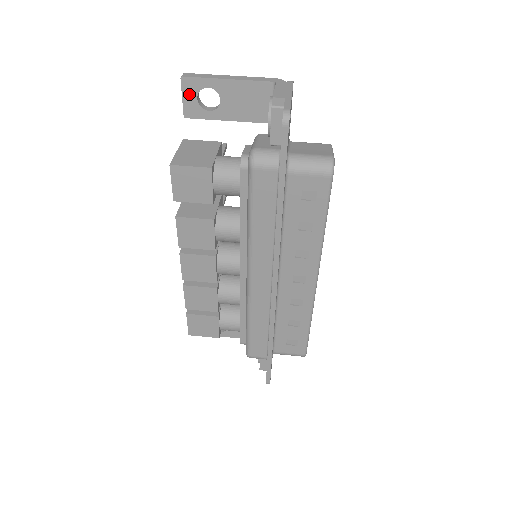
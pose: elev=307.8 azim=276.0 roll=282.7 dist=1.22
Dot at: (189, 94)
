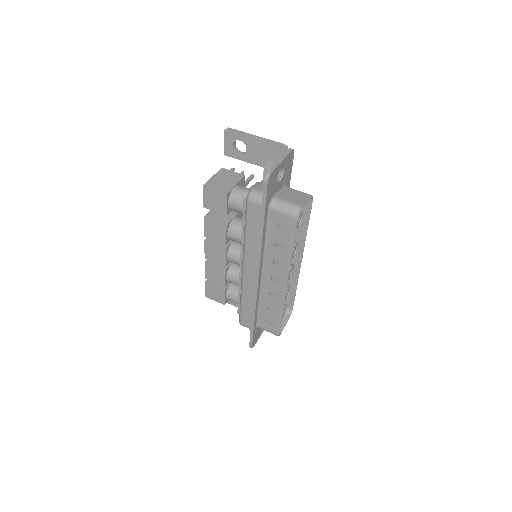
Dot at: (228, 141)
